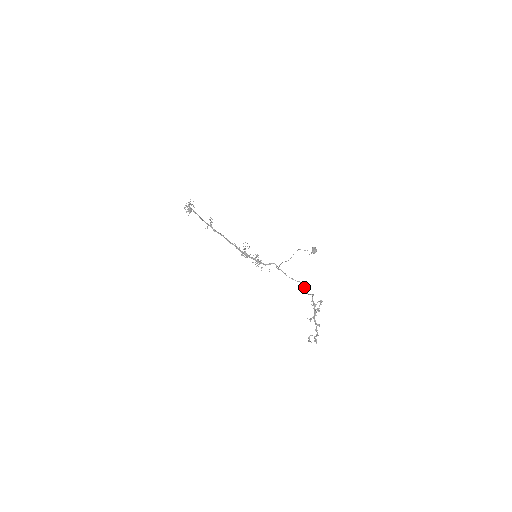
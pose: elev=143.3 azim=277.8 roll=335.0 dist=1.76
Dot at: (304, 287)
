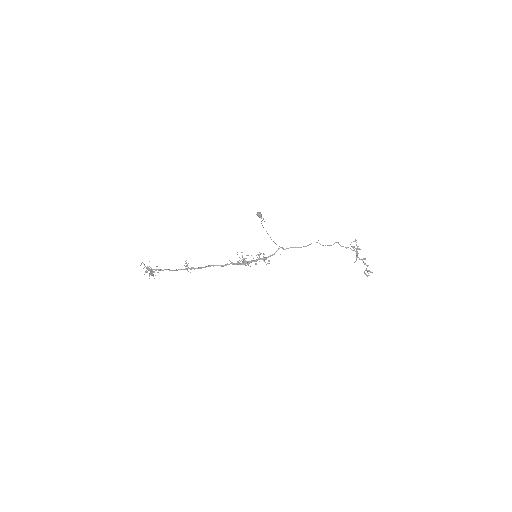
Dot at: (320, 244)
